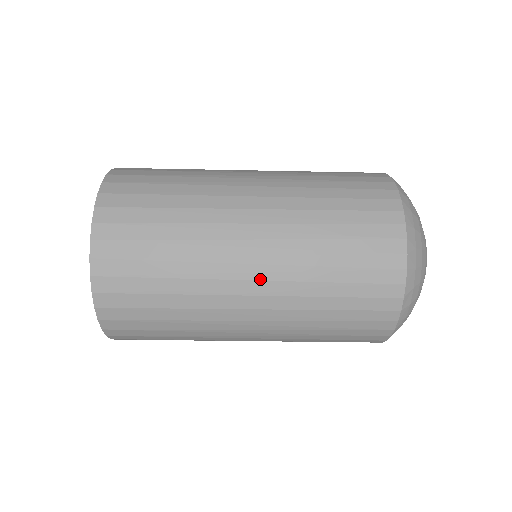
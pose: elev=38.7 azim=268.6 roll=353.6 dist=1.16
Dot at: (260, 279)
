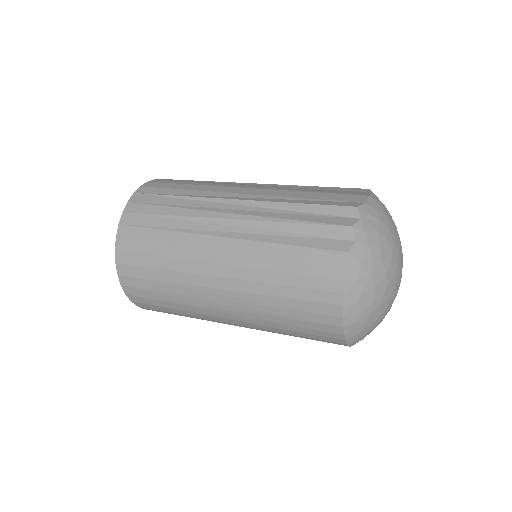
Dot at: occluded
